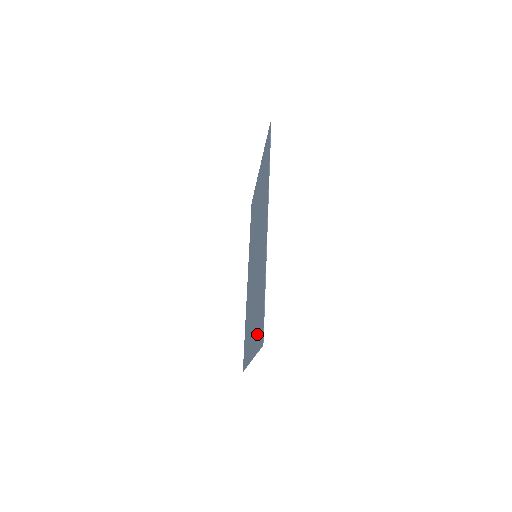
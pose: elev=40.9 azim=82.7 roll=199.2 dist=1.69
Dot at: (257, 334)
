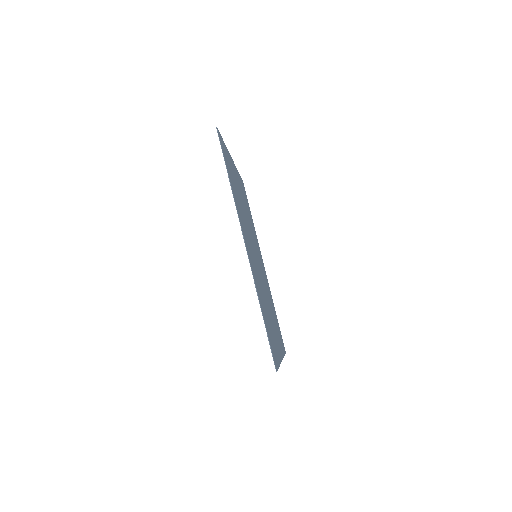
Dot at: occluded
